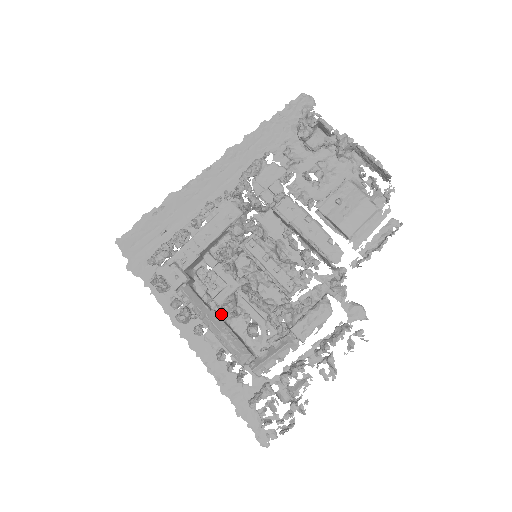
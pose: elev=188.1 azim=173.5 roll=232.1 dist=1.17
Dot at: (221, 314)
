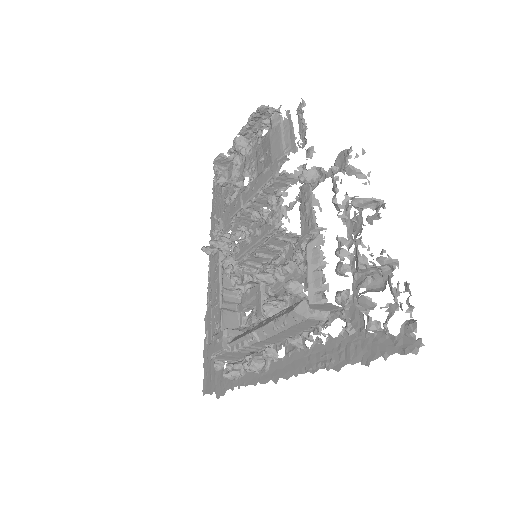
Dot at: (268, 317)
